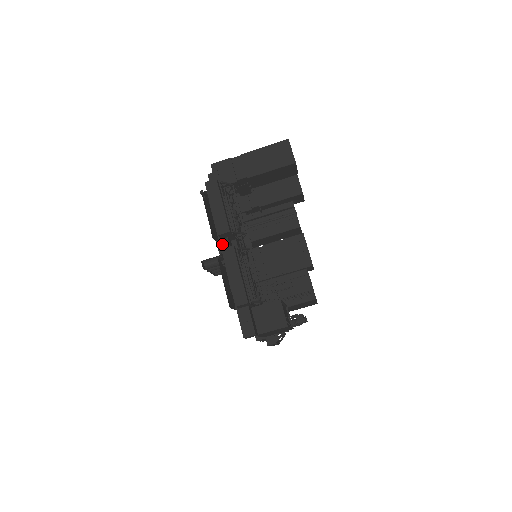
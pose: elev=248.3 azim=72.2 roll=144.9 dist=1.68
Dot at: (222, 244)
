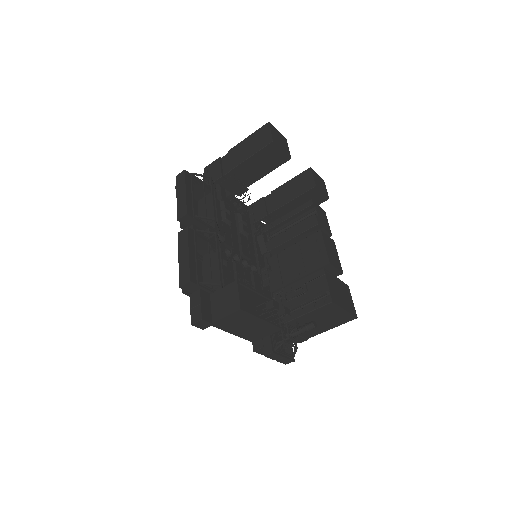
Dot at: occluded
